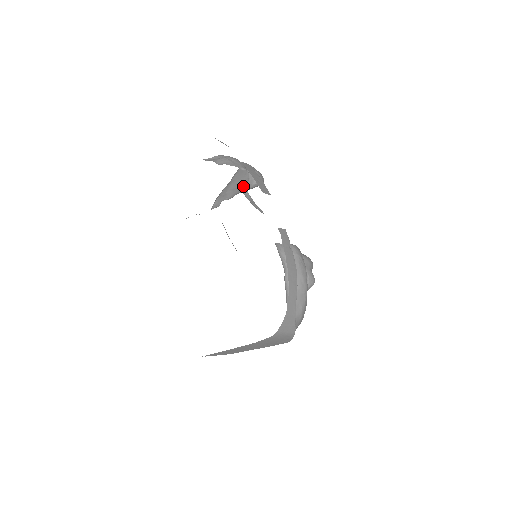
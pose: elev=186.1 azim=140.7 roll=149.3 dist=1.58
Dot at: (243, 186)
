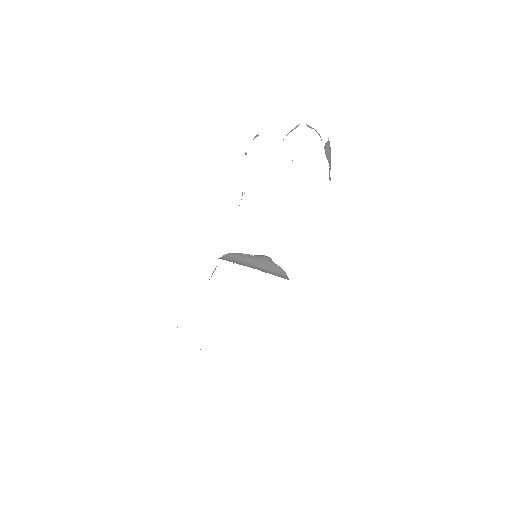
Dot at: occluded
